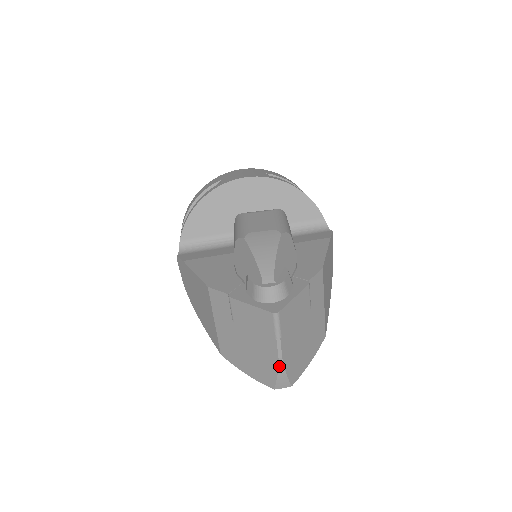
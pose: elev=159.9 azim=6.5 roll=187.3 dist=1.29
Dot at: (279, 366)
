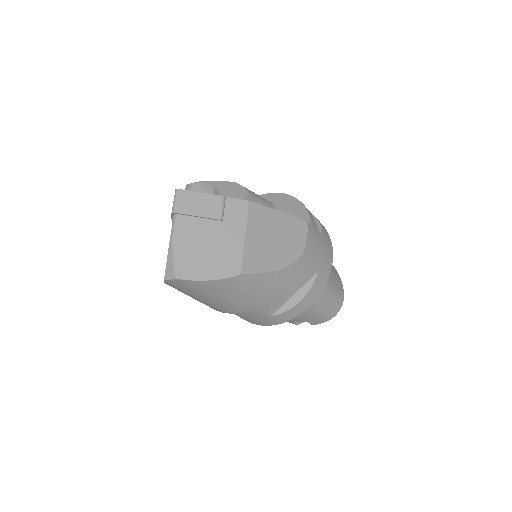
Dot at: (169, 246)
